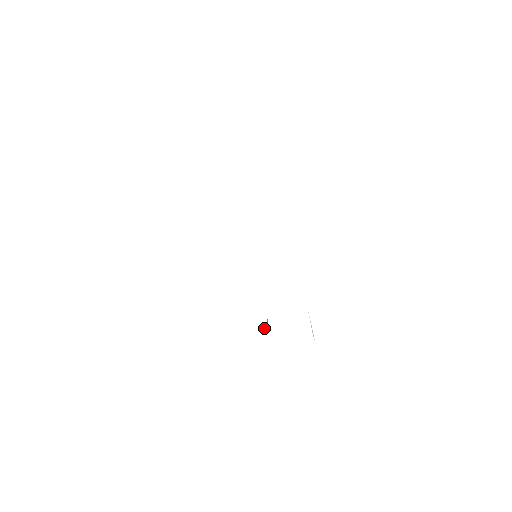
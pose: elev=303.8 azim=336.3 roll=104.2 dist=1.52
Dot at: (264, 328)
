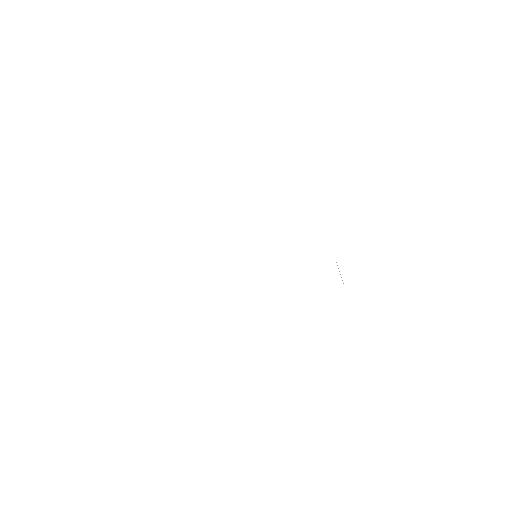
Dot at: occluded
